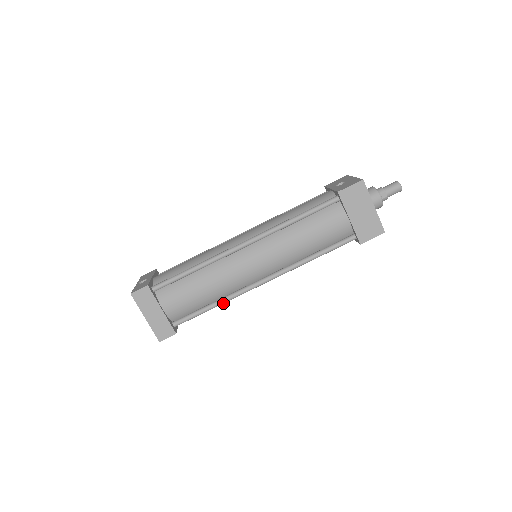
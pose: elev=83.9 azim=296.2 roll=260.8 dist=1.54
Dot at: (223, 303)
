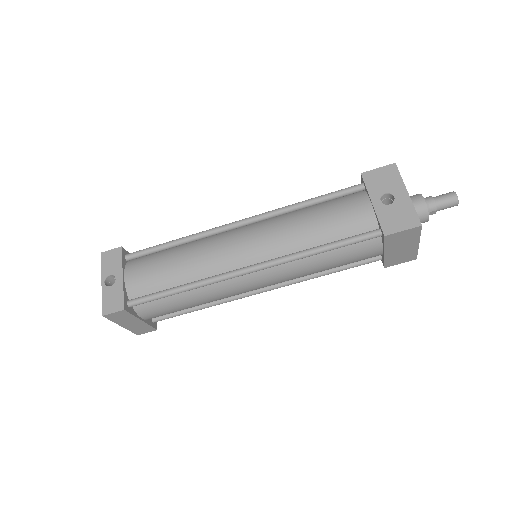
Dot at: (212, 305)
